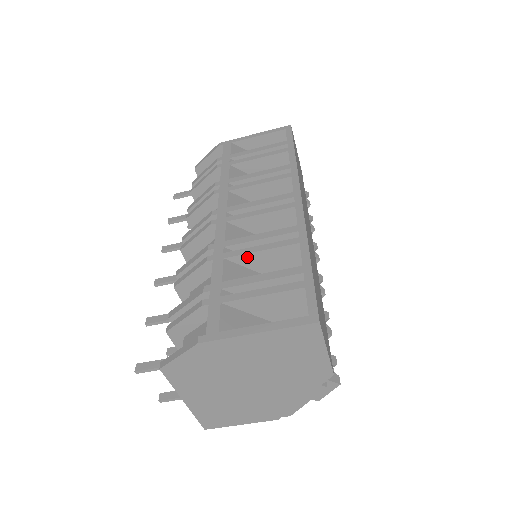
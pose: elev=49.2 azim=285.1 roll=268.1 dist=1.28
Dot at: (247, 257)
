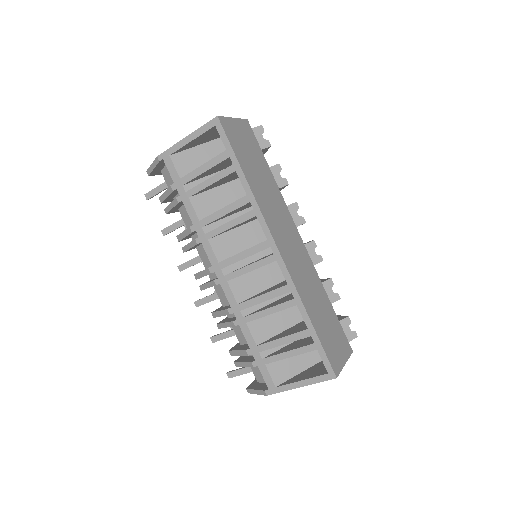
Dot at: (262, 316)
